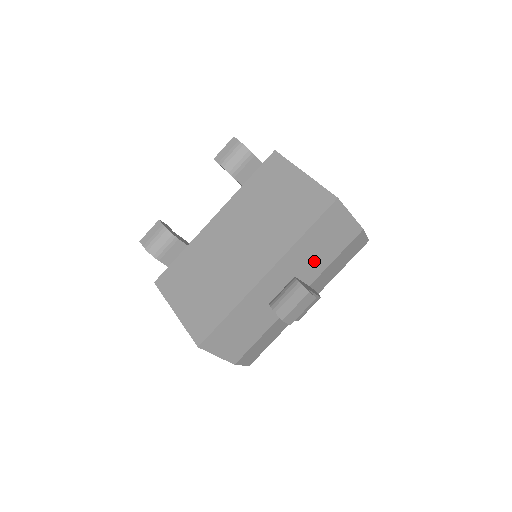
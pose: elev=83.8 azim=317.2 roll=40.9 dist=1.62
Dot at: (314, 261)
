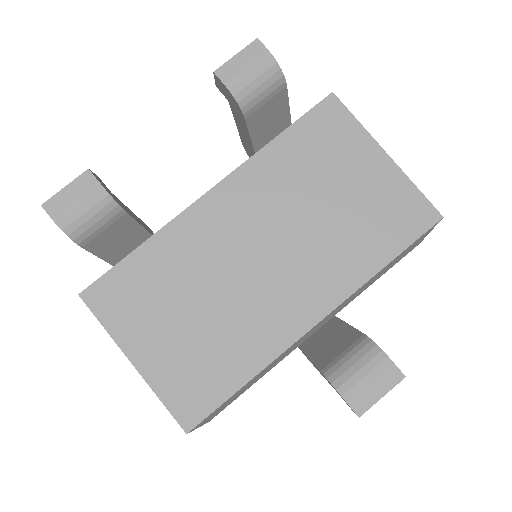
Dot at: (362, 290)
